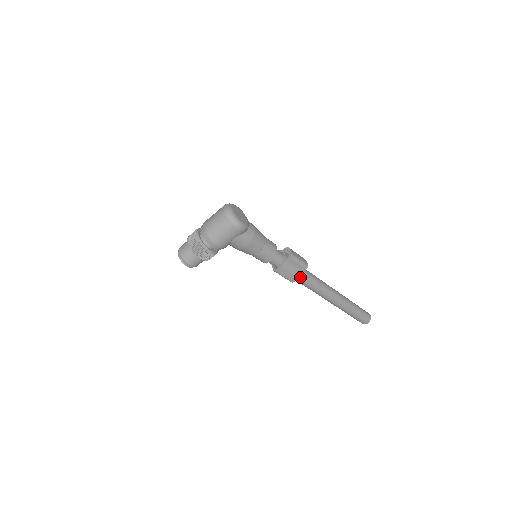
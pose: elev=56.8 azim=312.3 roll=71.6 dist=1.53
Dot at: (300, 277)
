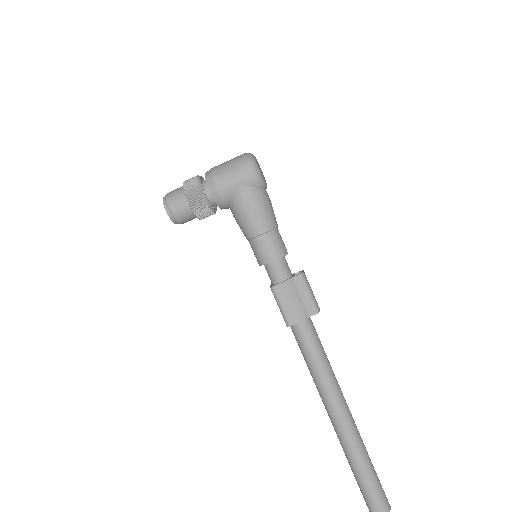
Dot at: (302, 326)
